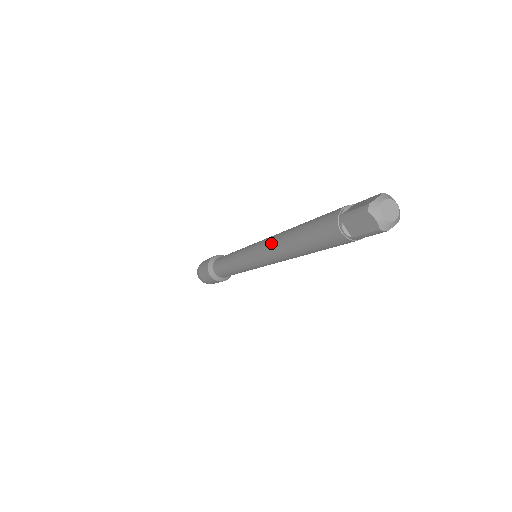
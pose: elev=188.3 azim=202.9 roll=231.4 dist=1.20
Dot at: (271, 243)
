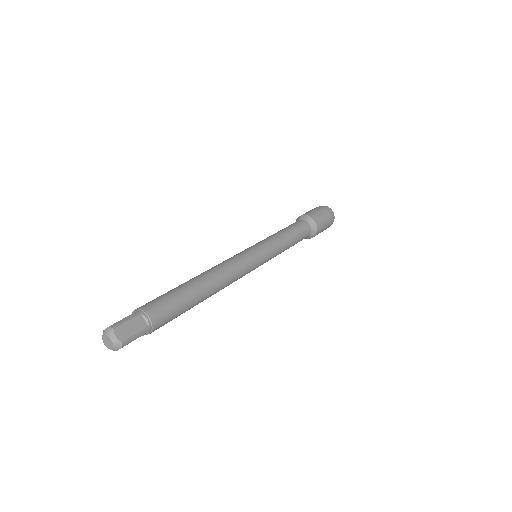
Dot at: occluded
